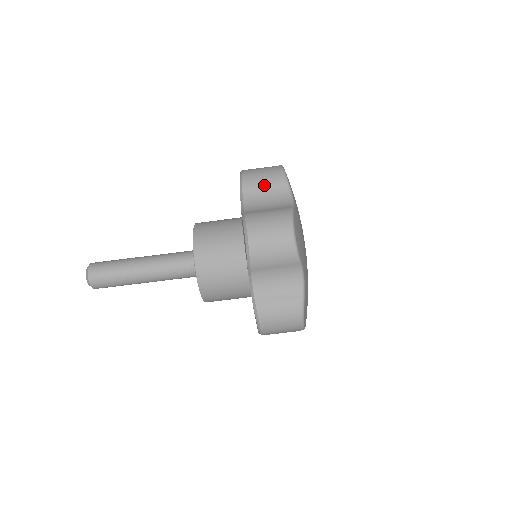
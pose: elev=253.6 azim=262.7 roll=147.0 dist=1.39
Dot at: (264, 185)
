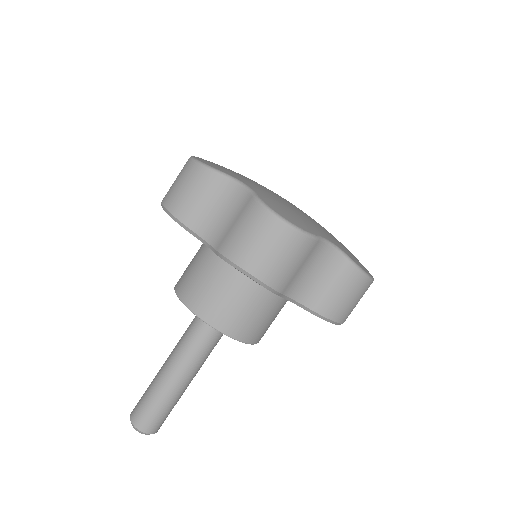
Dot at: (200, 199)
